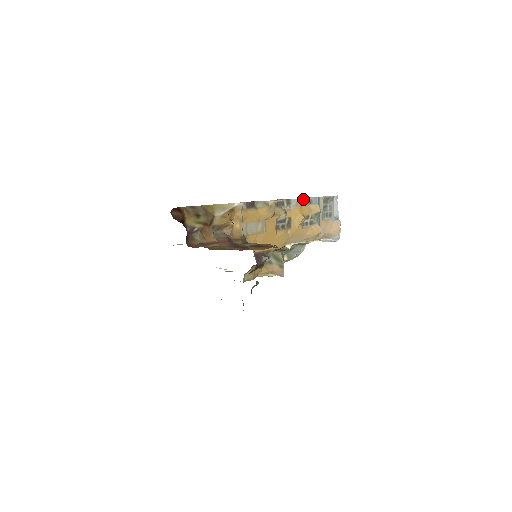
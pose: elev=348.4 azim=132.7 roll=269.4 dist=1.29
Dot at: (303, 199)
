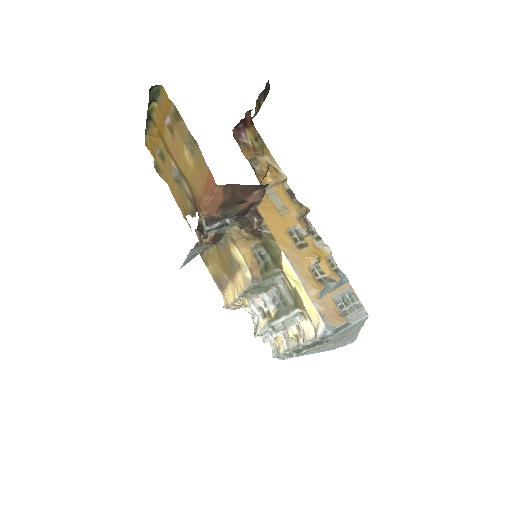
Dot at: (333, 261)
